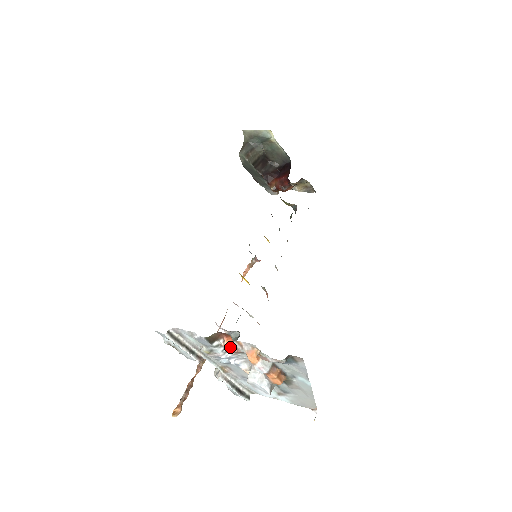
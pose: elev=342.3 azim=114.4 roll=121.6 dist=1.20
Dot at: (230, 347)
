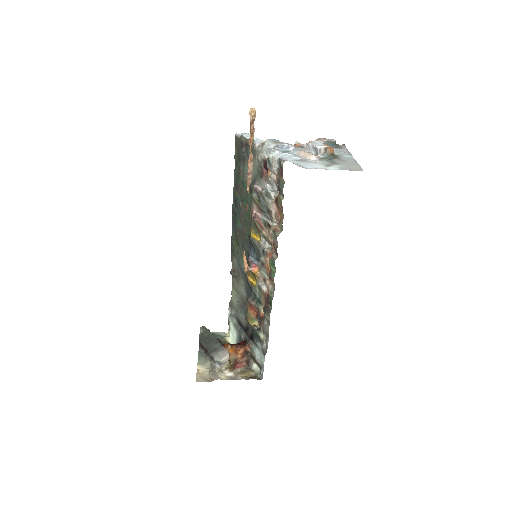
Dot at: (293, 145)
